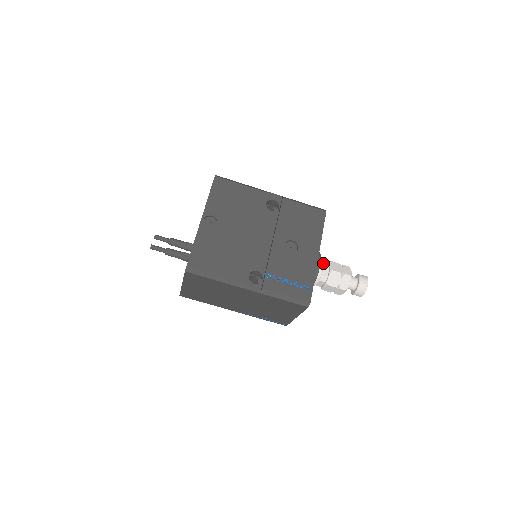
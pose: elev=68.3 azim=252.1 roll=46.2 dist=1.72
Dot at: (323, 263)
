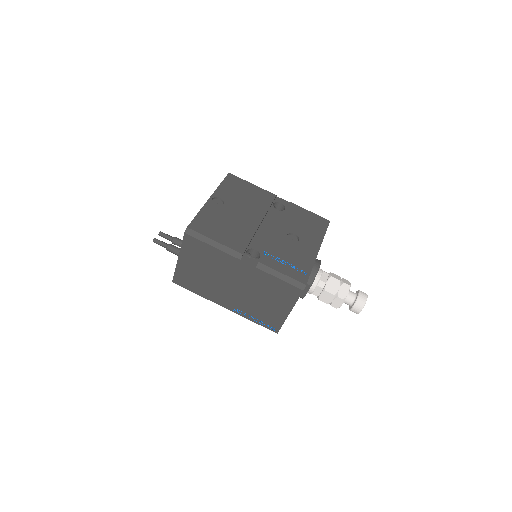
Dot at: occluded
